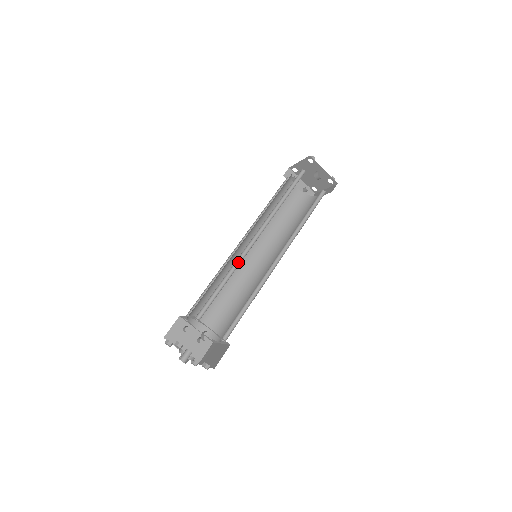
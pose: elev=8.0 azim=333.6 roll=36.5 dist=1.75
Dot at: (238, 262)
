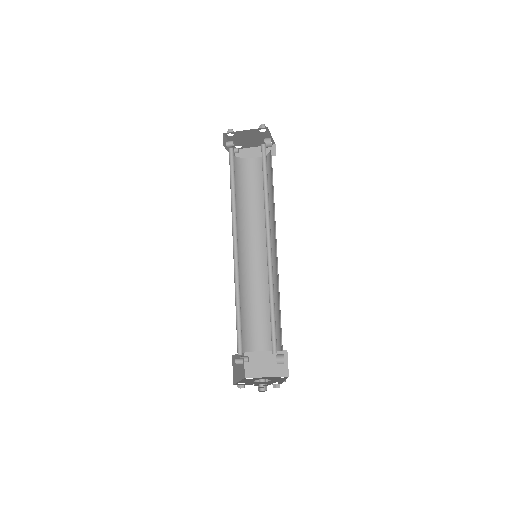
Dot at: (268, 278)
